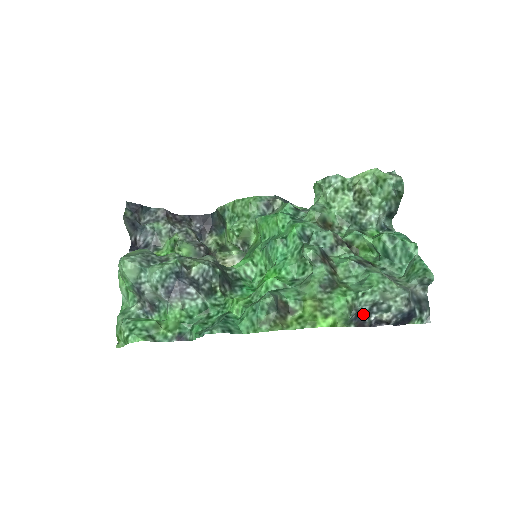
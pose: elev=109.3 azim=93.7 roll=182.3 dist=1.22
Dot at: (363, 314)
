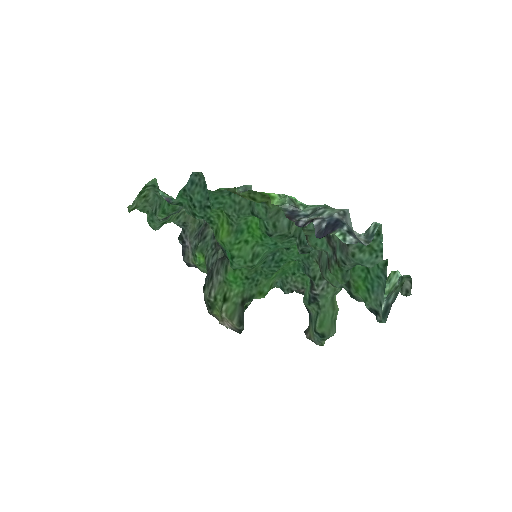
Dot at: (299, 214)
